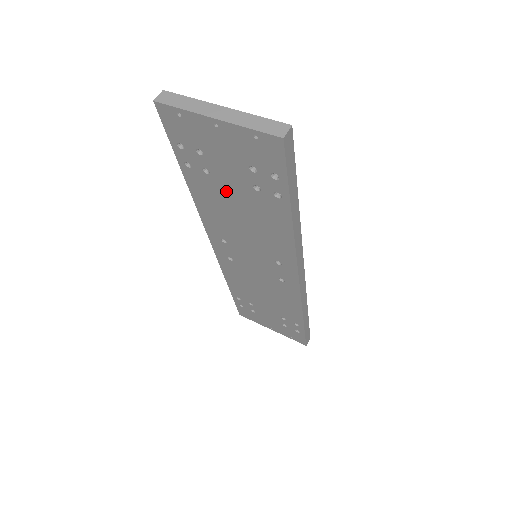
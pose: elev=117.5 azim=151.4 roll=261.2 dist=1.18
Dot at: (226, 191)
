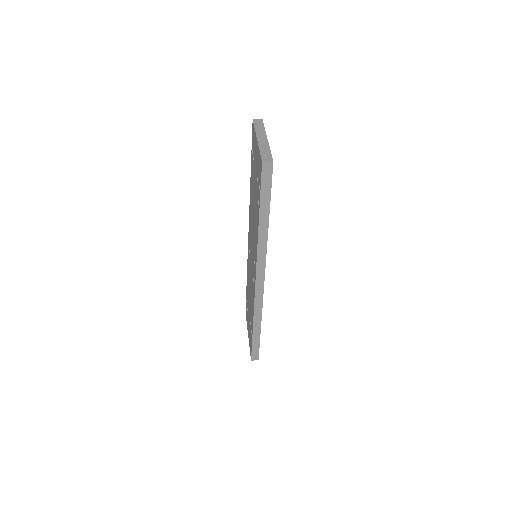
Dot at: occluded
